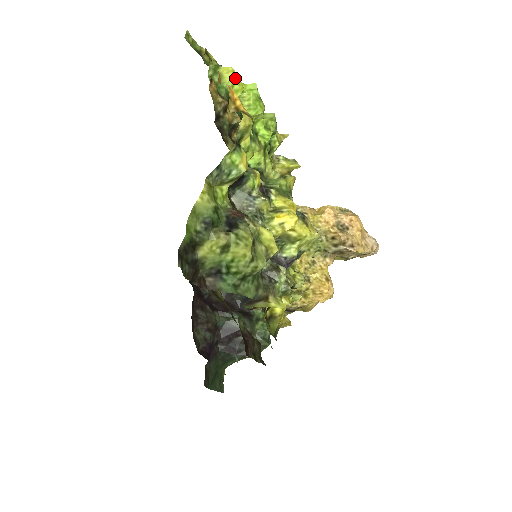
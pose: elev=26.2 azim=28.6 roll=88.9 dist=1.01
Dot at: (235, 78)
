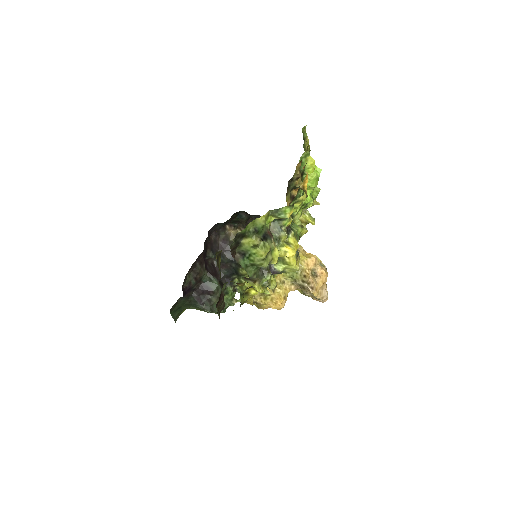
Dot at: (313, 166)
